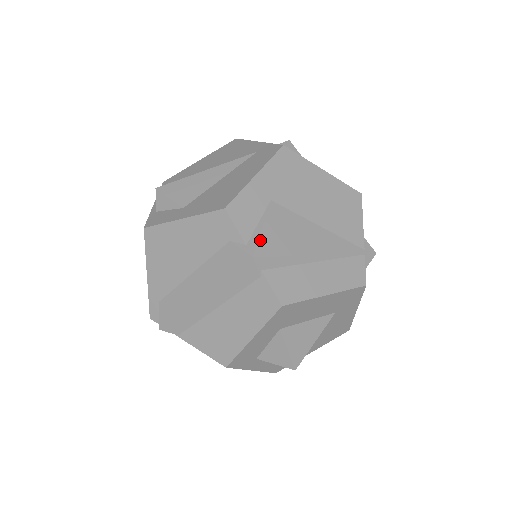
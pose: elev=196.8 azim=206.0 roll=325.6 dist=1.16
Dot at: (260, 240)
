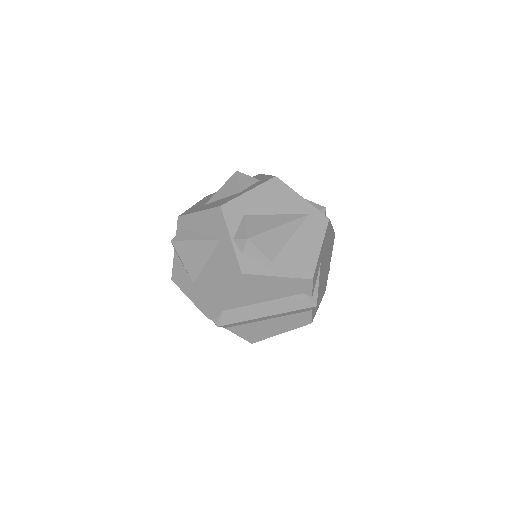
Dot at: (318, 293)
